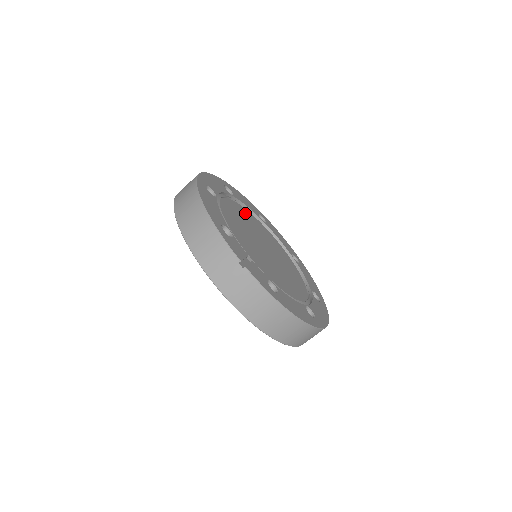
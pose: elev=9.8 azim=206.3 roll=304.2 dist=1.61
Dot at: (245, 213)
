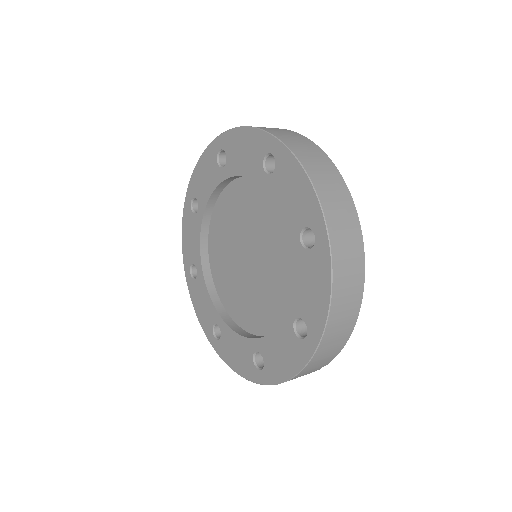
Dot at: occluded
